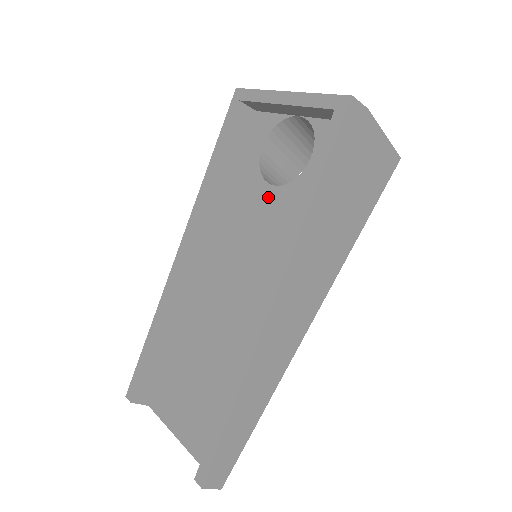
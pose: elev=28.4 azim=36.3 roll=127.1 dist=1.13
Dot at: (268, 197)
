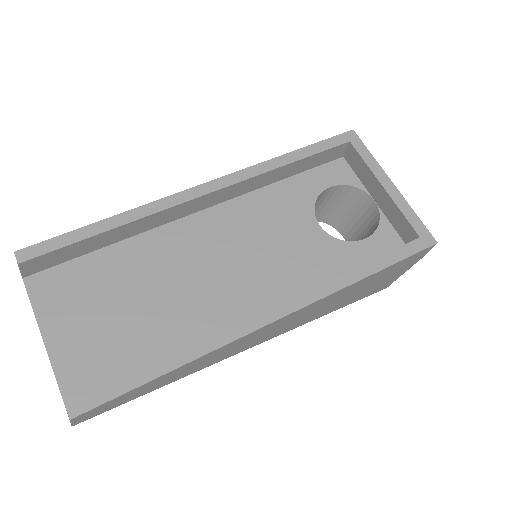
Dot at: (309, 228)
